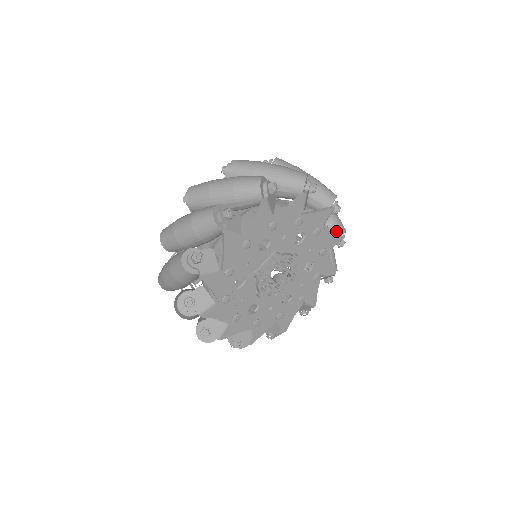
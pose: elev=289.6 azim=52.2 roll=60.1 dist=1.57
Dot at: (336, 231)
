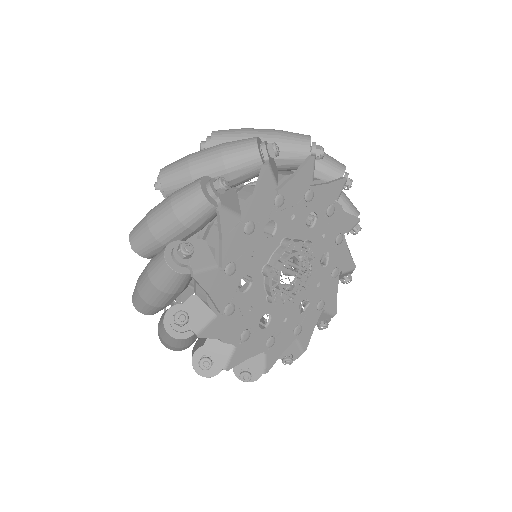
Dot at: (349, 213)
